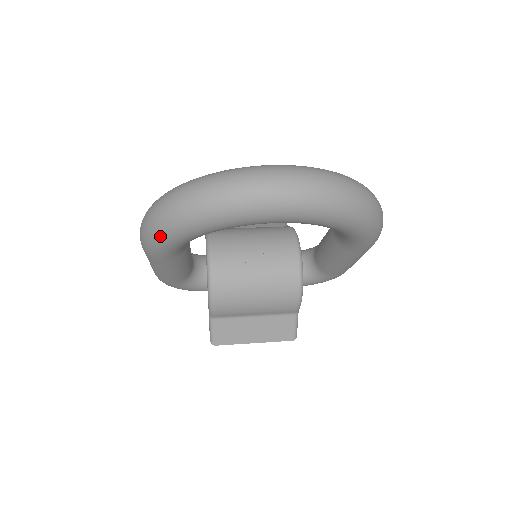
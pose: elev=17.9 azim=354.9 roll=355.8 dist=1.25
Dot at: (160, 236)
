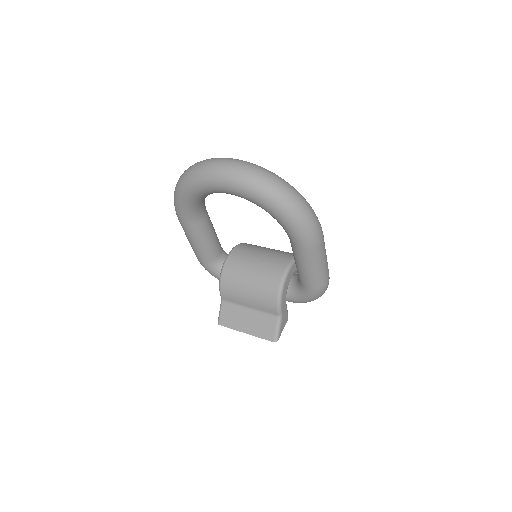
Dot at: (175, 197)
